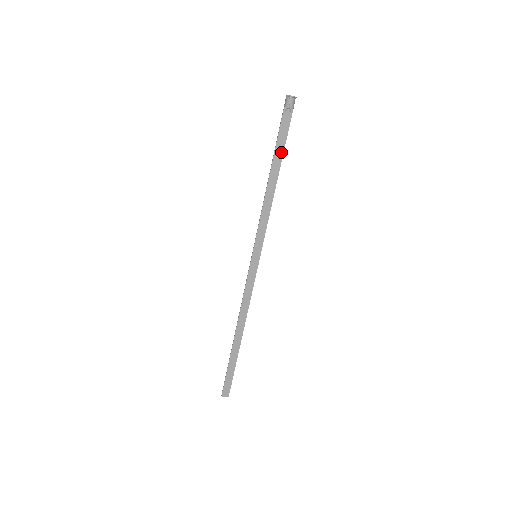
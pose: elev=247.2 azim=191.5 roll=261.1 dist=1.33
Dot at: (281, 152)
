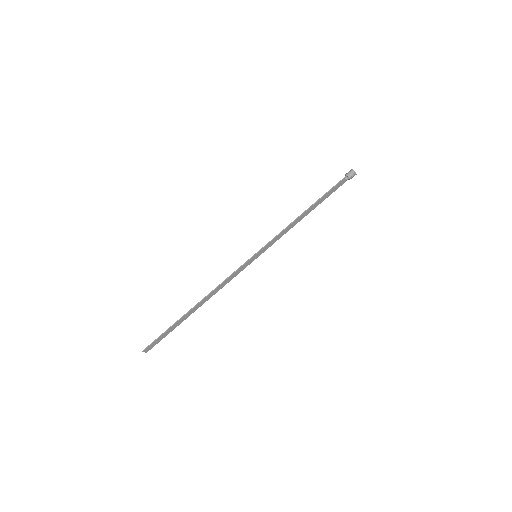
Dot at: (323, 200)
